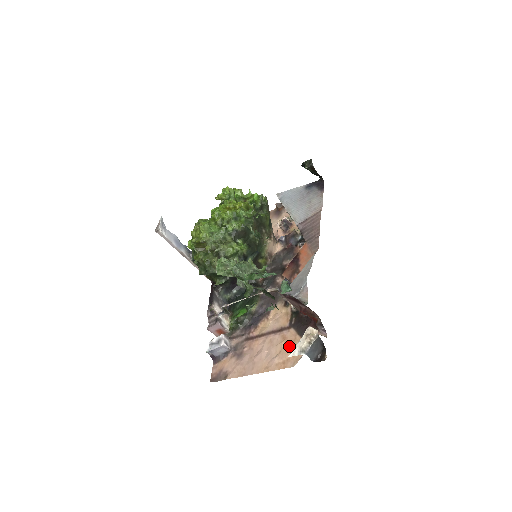
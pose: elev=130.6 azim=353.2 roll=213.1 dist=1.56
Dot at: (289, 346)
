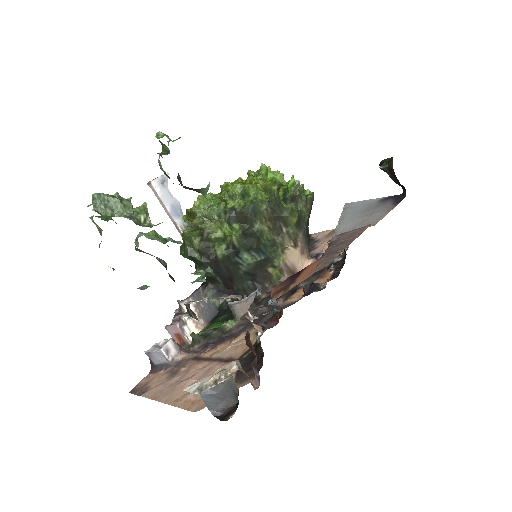
Dot at: occluded
